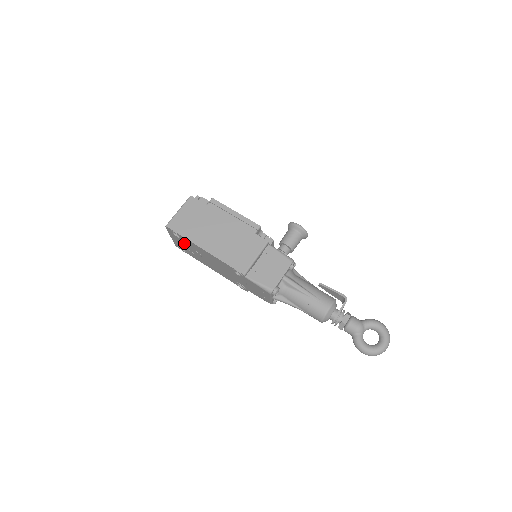
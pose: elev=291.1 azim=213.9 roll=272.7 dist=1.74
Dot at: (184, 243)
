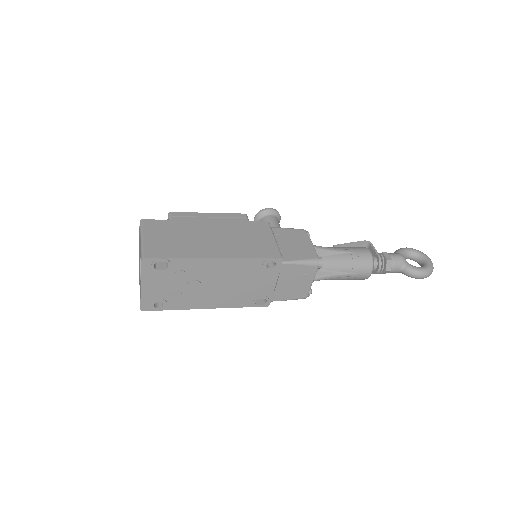
Dot at: (171, 279)
